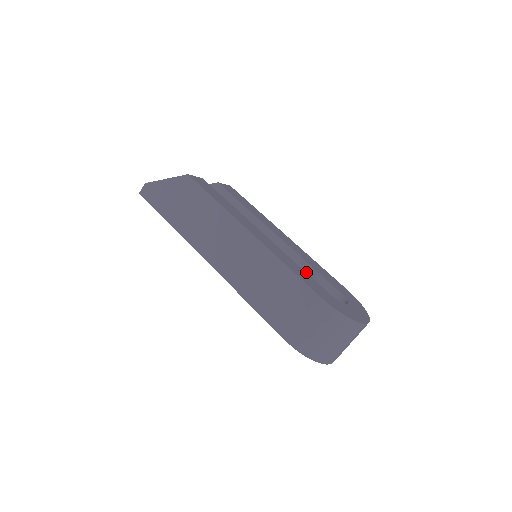
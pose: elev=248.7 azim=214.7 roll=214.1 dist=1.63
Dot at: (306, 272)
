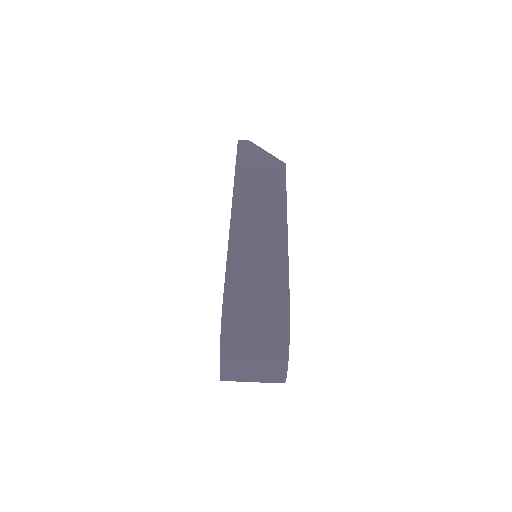
Dot at: occluded
